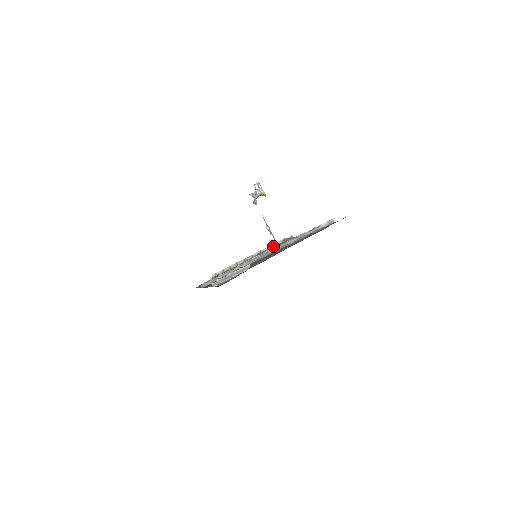
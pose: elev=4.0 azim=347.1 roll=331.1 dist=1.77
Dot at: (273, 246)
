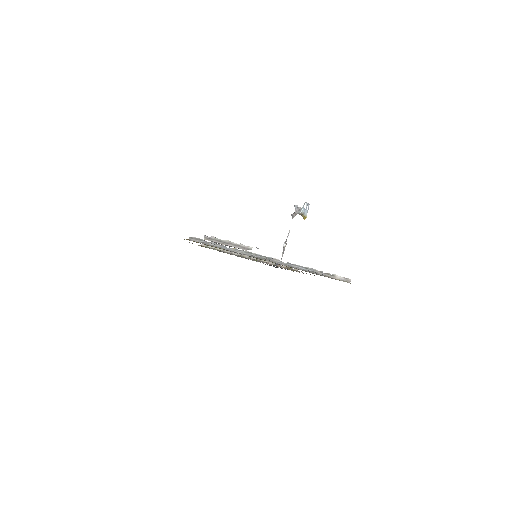
Dot at: (274, 264)
